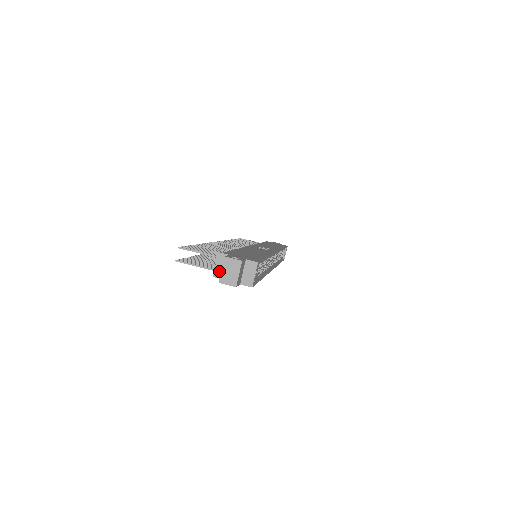
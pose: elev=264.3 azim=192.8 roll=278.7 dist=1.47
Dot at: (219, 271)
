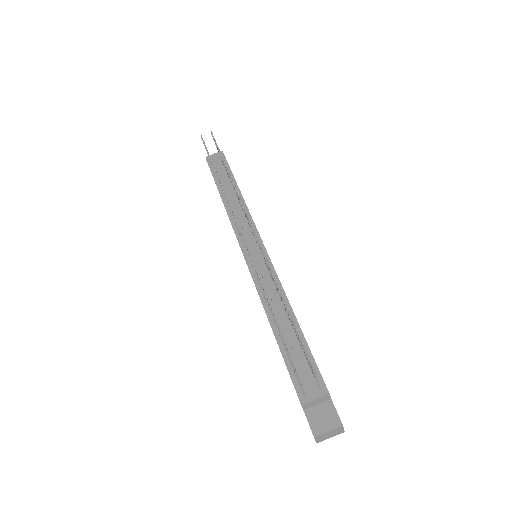
Dot at: (310, 404)
